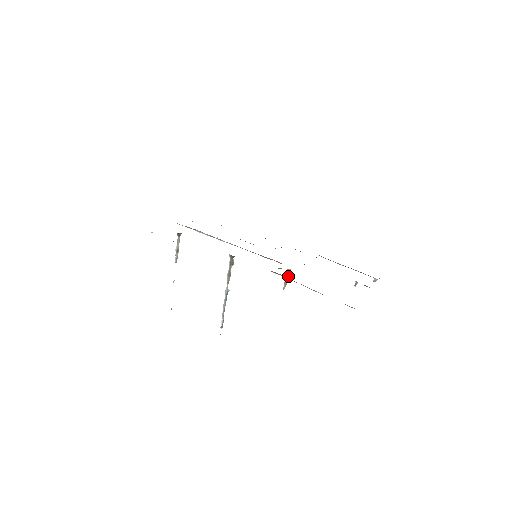
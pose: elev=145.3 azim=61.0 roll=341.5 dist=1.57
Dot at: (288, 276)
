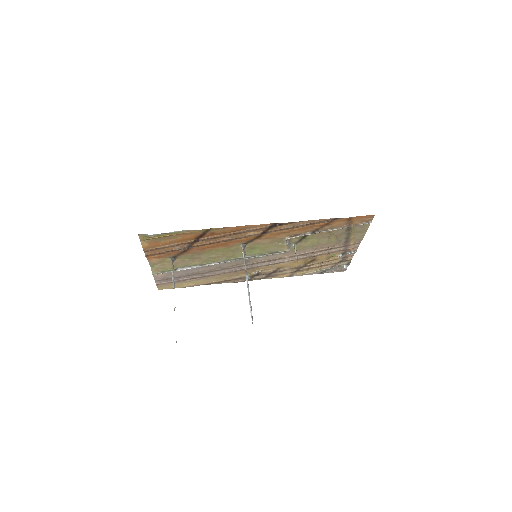
Dot at: (296, 250)
